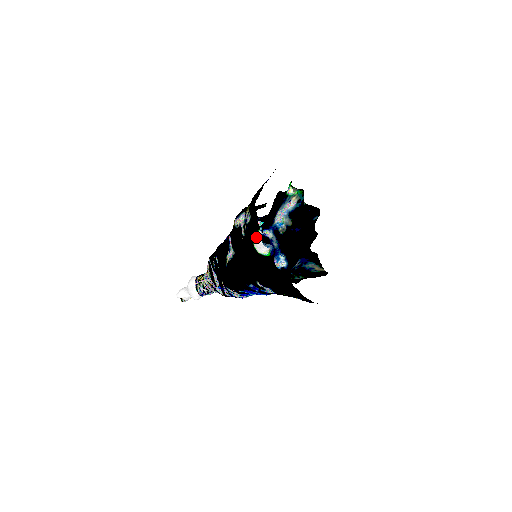
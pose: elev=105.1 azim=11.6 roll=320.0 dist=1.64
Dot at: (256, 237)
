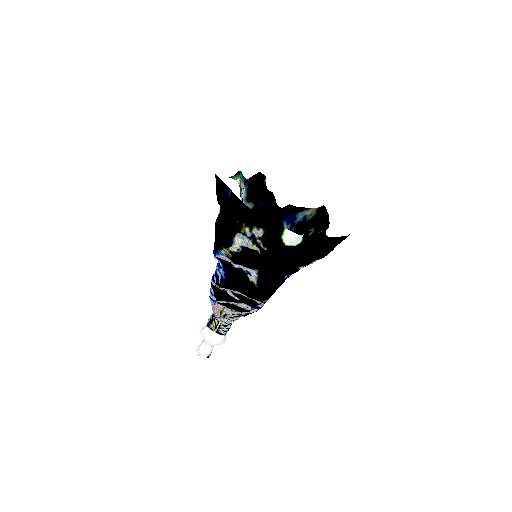
Dot at: (285, 237)
